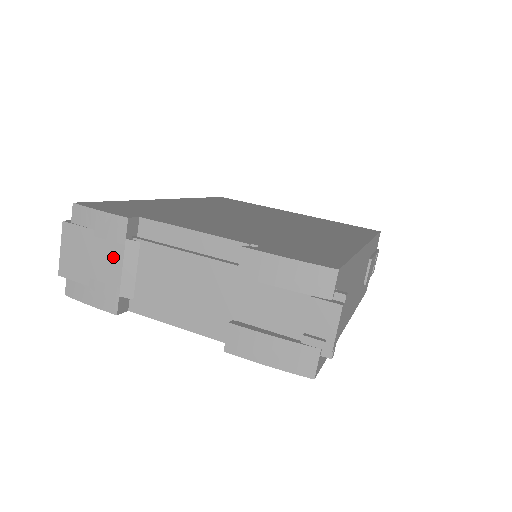
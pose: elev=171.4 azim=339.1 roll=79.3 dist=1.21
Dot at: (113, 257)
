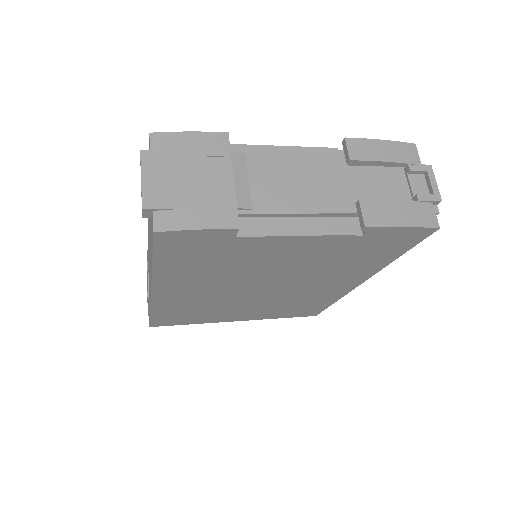
Dot at: (219, 171)
